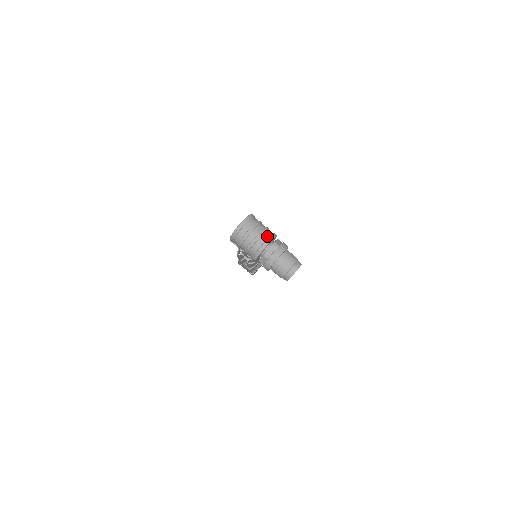
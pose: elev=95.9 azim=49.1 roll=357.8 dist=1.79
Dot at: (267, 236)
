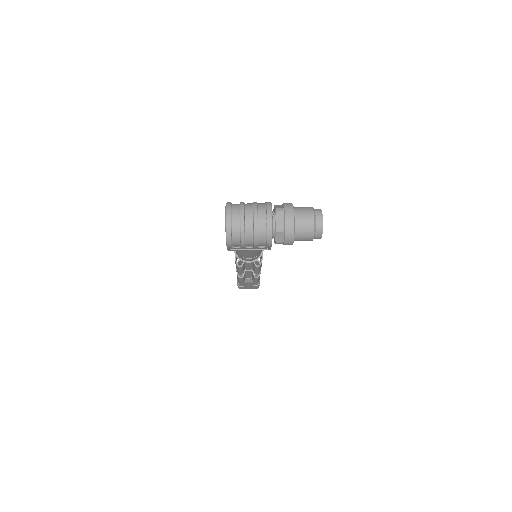
Dot at: (263, 209)
